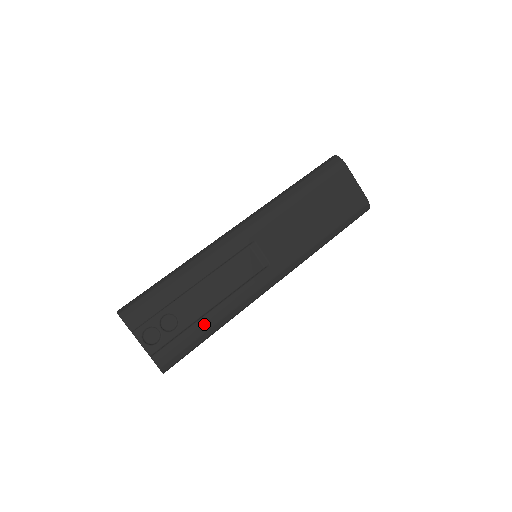
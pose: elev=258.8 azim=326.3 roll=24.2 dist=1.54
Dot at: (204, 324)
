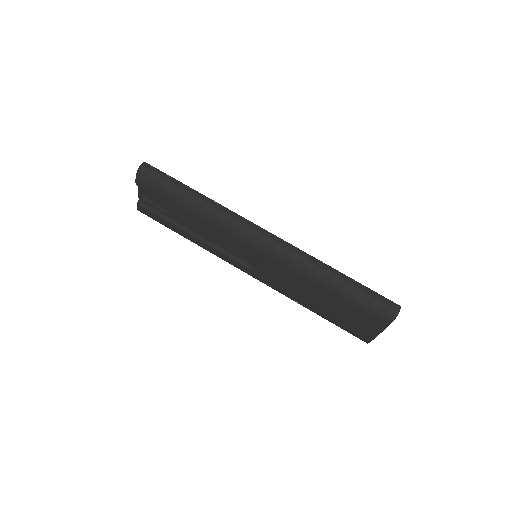
Dot at: (181, 232)
